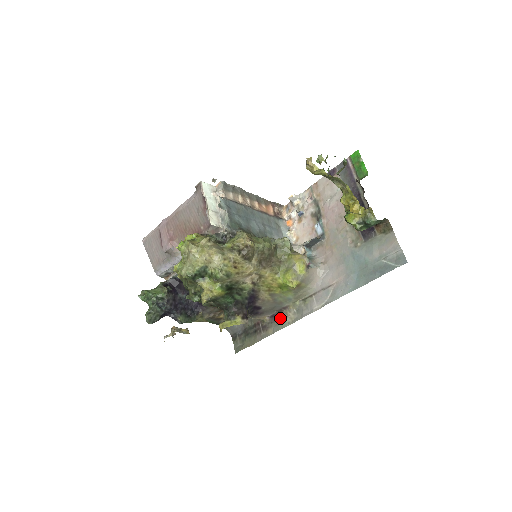
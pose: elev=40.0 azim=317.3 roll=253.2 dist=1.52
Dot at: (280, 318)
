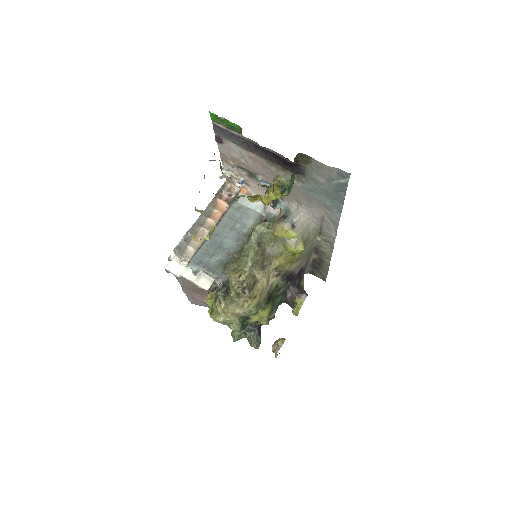
Dot at: (322, 251)
